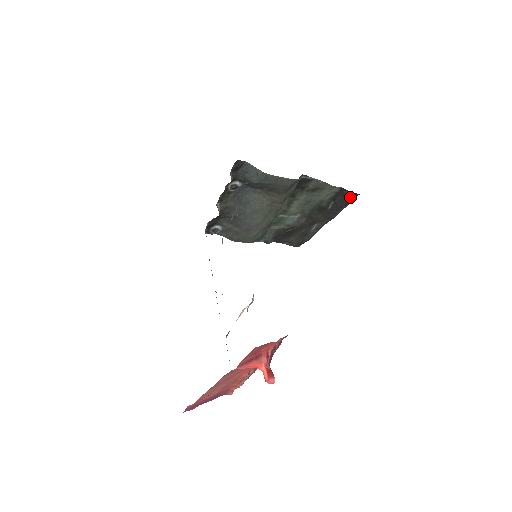
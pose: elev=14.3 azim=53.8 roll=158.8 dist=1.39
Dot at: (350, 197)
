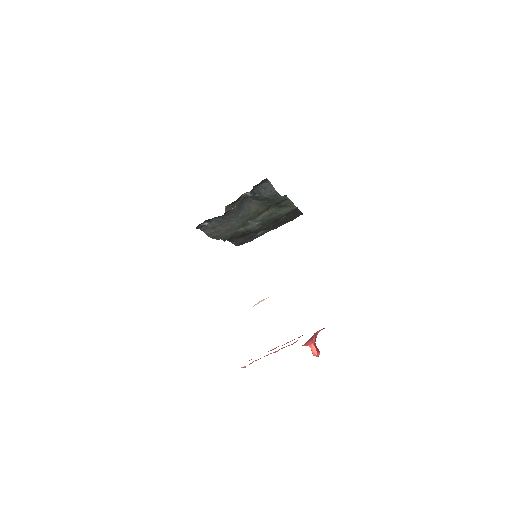
Dot at: (297, 215)
